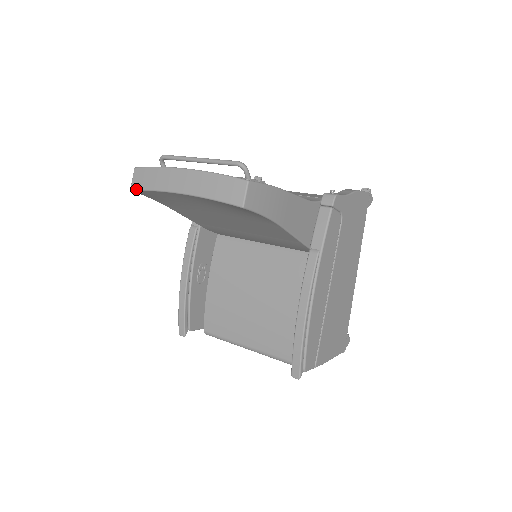
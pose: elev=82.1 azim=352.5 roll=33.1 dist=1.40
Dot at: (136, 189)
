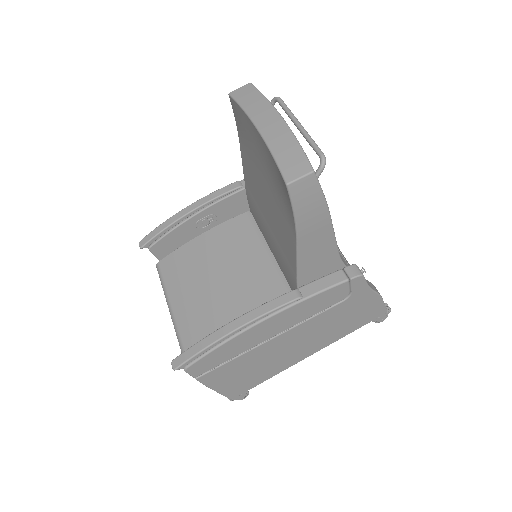
Dot at: (233, 96)
